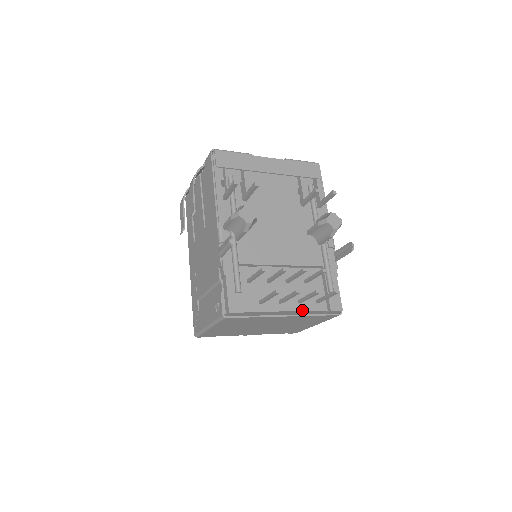
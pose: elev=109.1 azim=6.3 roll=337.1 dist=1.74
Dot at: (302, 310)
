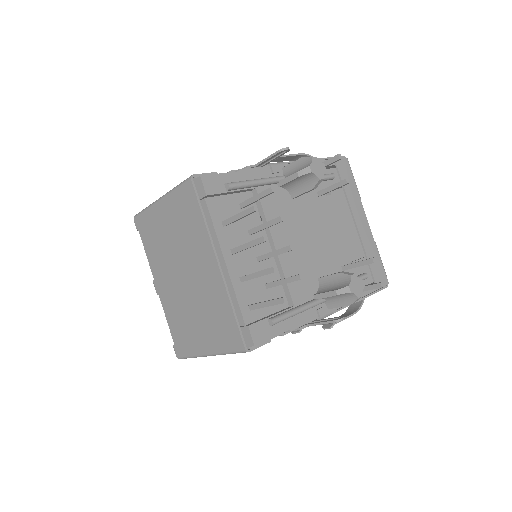
Dot at: (234, 284)
